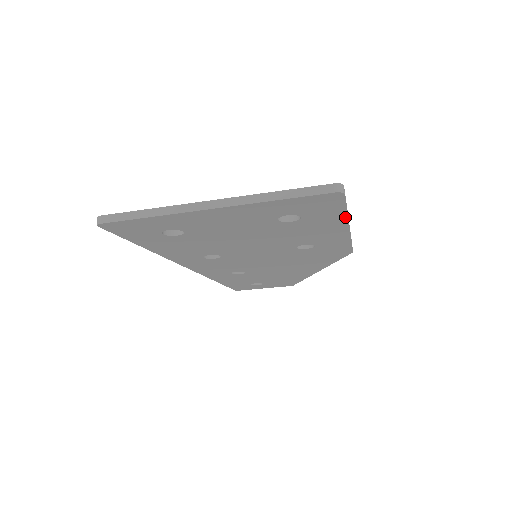
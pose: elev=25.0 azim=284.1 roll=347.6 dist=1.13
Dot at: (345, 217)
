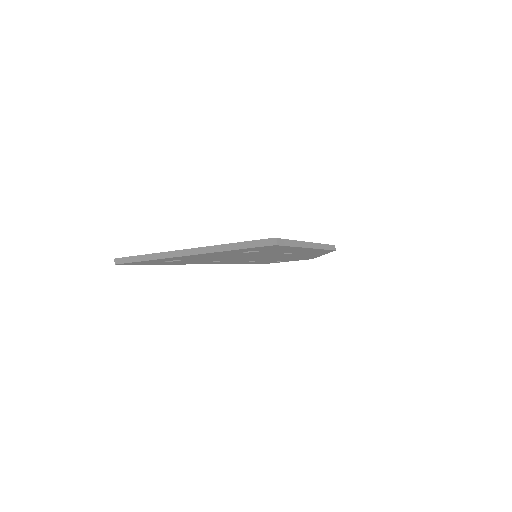
Dot at: (297, 247)
